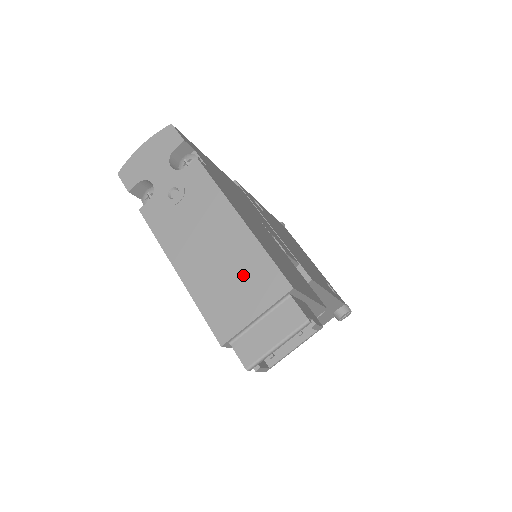
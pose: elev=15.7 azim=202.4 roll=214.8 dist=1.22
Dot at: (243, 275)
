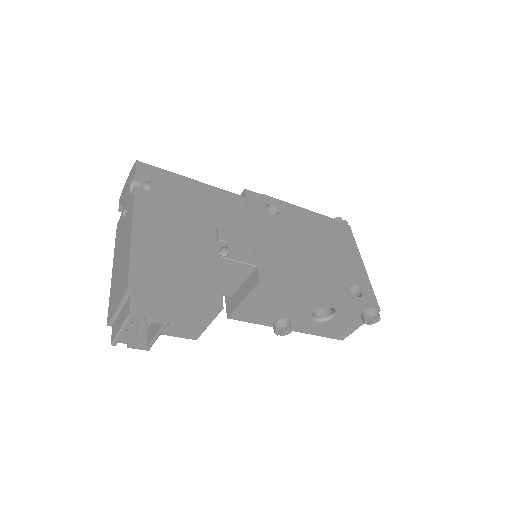
Dot at: (121, 276)
